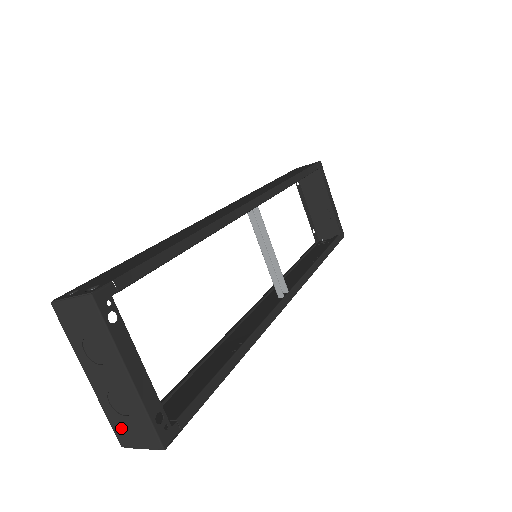
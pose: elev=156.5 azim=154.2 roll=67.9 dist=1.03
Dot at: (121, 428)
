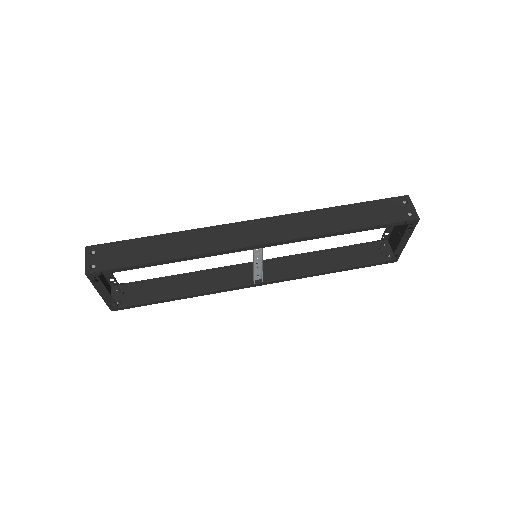
Dot at: (107, 287)
